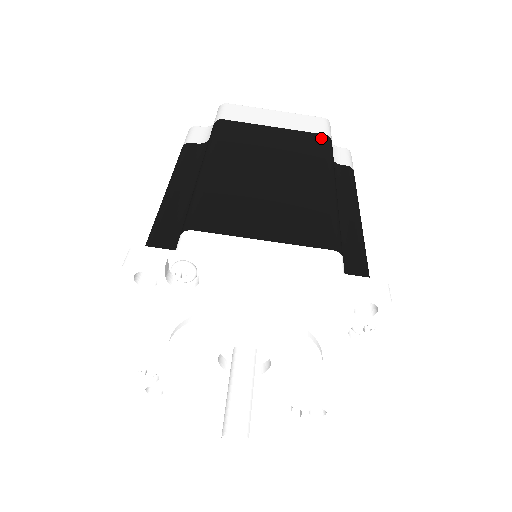
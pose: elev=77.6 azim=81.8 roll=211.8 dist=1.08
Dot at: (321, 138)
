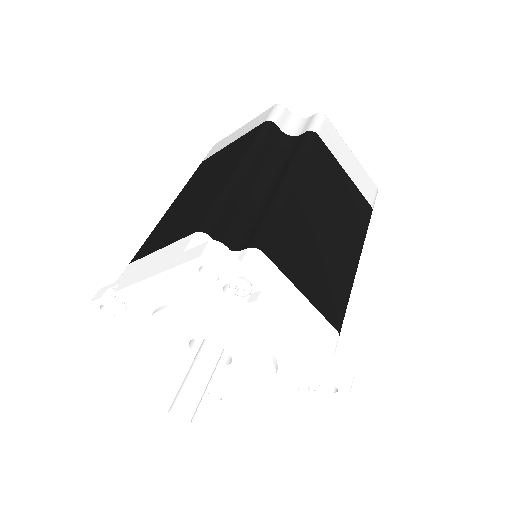
Dot at: (259, 128)
